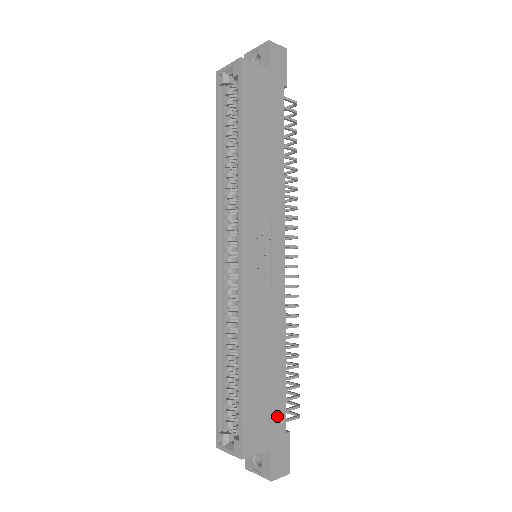
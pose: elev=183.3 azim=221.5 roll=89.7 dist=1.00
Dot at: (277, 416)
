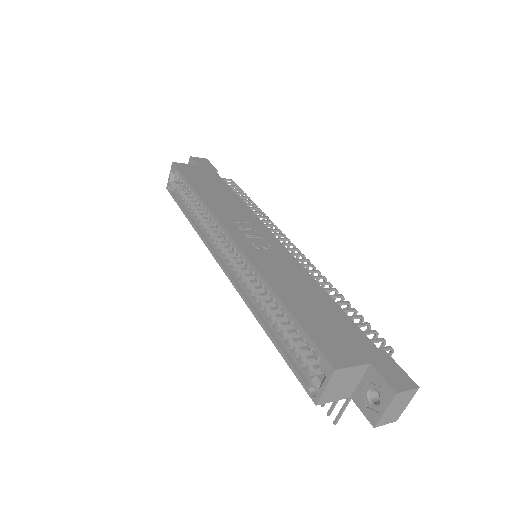
Dot at: (355, 336)
